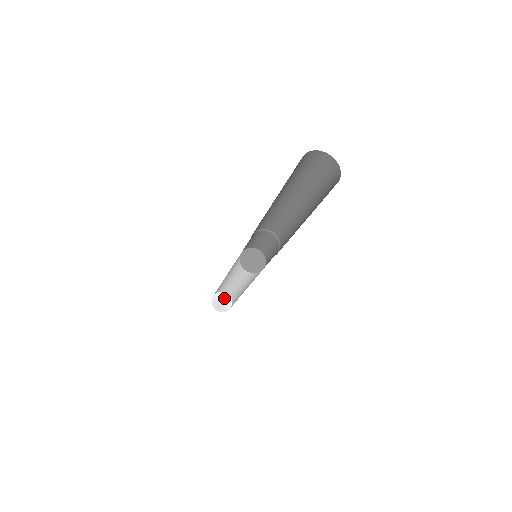
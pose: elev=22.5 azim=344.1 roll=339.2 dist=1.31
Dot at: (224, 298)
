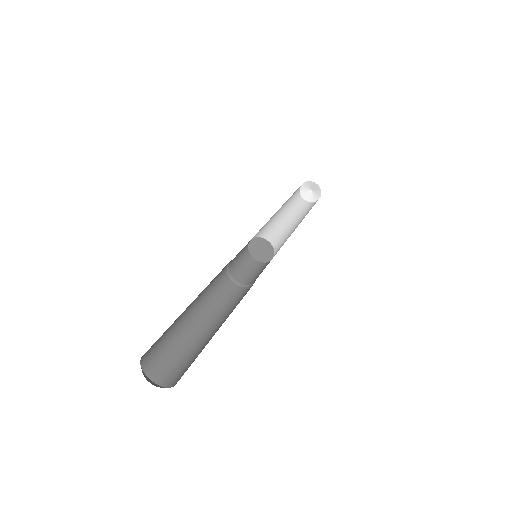
Dot at: (316, 190)
